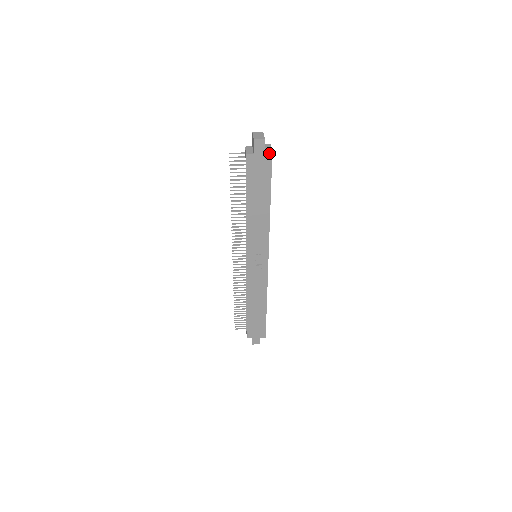
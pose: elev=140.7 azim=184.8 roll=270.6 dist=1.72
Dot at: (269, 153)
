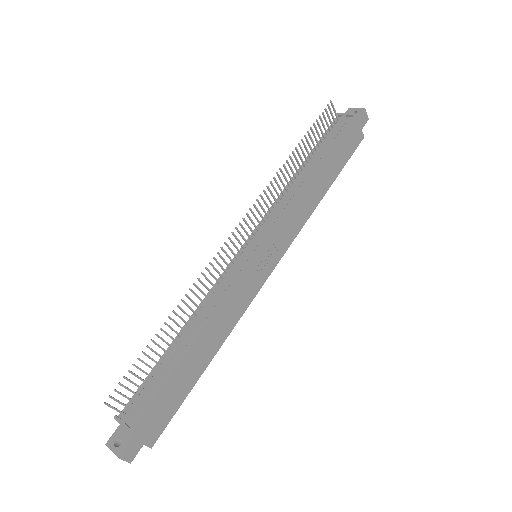
Dot at: (362, 136)
